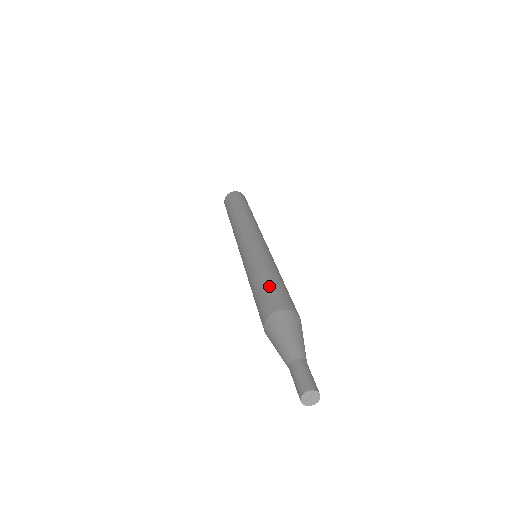
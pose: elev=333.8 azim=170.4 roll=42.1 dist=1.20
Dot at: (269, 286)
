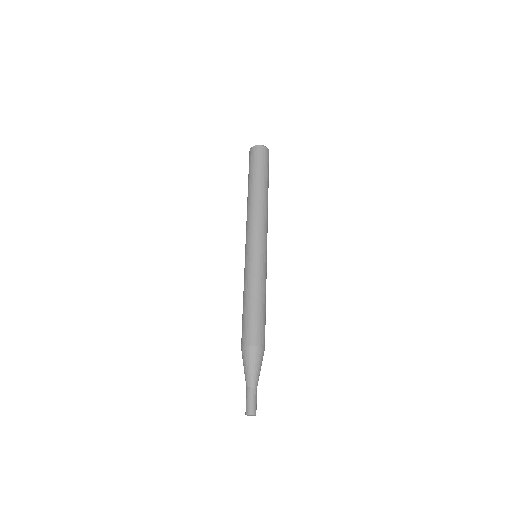
Dot at: (261, 317)
